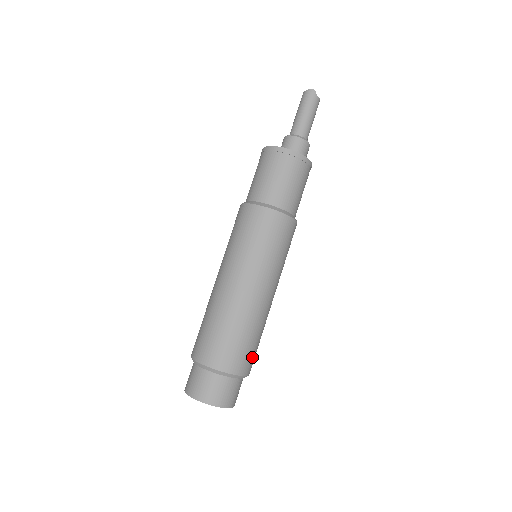
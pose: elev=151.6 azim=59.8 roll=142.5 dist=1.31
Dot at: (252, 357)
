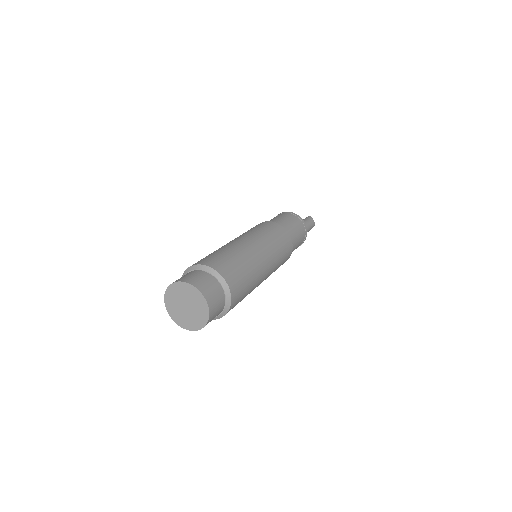
Dot at: (239, 285)
